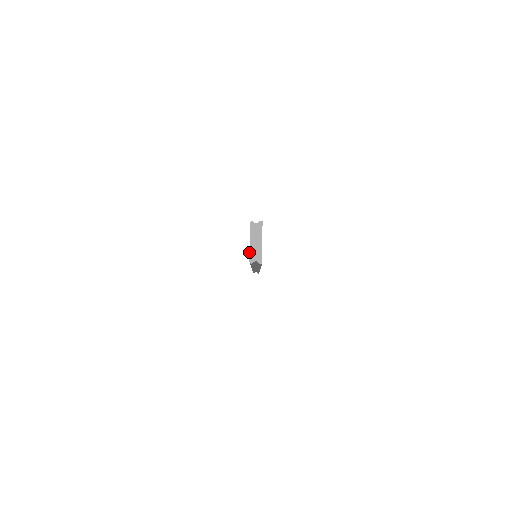
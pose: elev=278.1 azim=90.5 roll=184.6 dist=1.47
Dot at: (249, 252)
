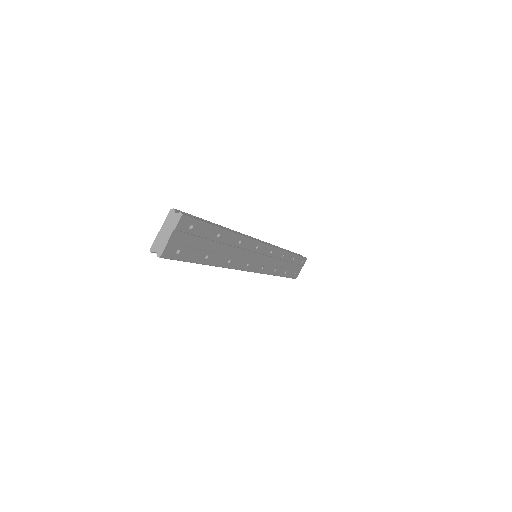
Dot at: occluded
